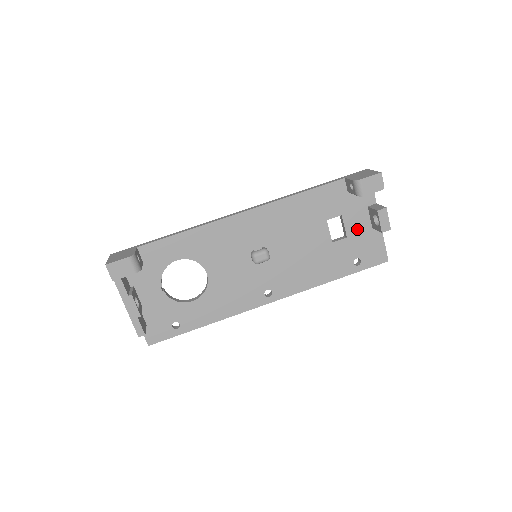
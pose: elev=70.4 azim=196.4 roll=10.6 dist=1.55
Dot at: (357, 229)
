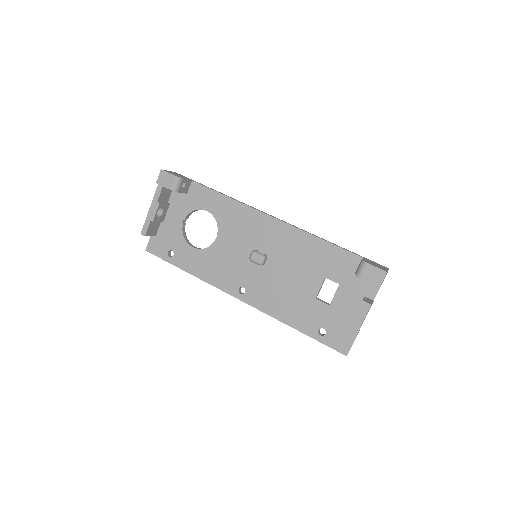
Dot at: (342, 306)
